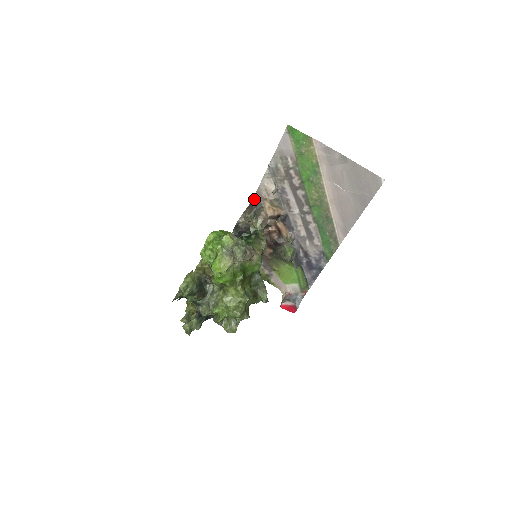
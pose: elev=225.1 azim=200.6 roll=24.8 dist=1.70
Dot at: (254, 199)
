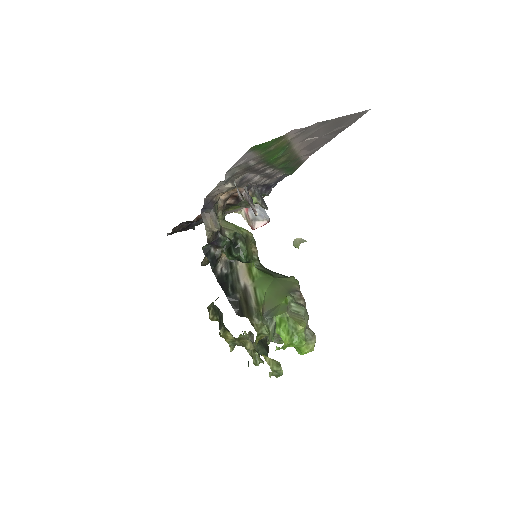
Dot at: (205, 206)
